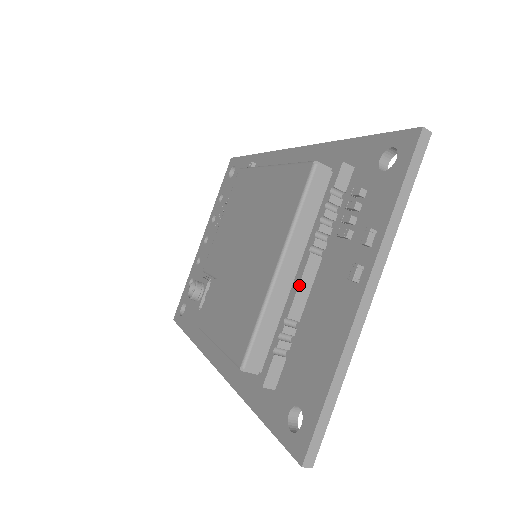
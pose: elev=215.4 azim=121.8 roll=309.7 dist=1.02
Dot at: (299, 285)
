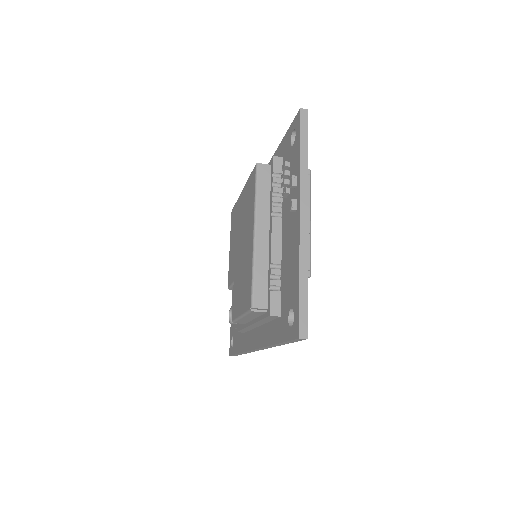
Dot at: (272, 239)
